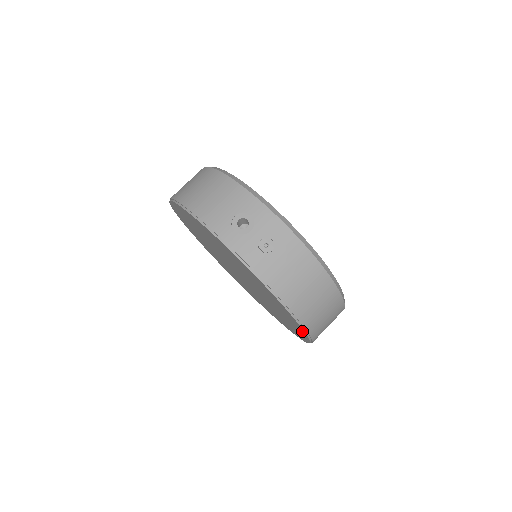
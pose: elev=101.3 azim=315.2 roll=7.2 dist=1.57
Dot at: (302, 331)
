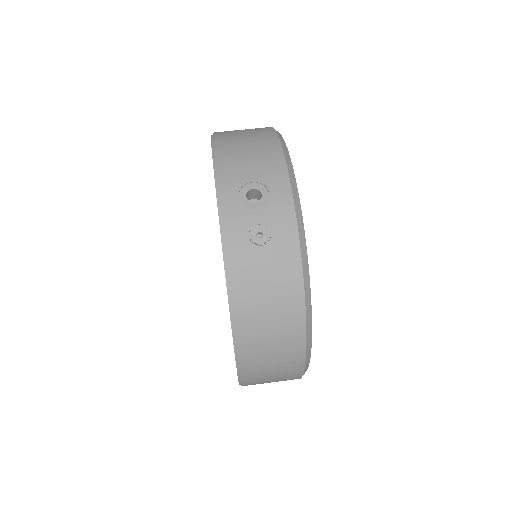
Dot at: occluded
